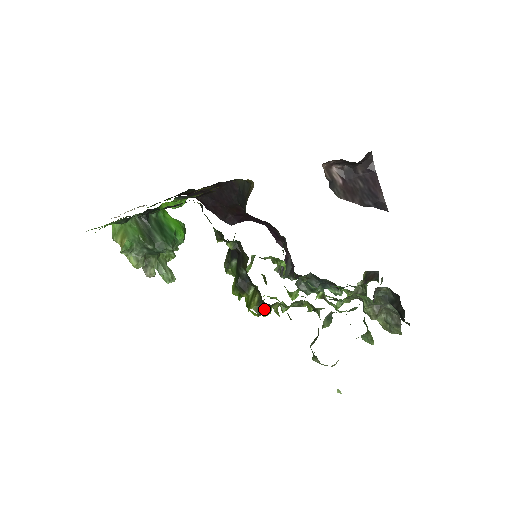
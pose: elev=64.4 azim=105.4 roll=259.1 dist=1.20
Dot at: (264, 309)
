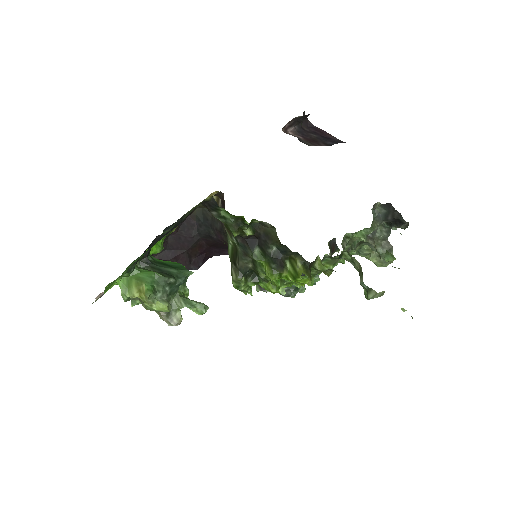
Dot at: (310, 270)
